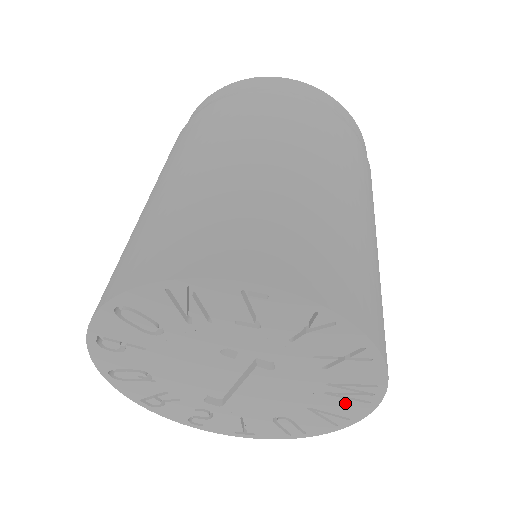
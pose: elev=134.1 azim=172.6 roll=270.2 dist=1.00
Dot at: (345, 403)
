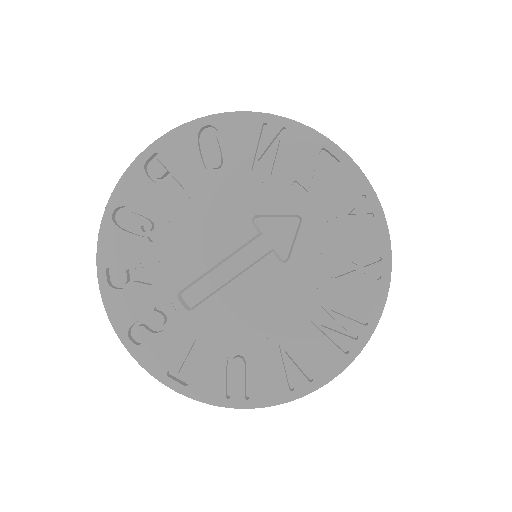
Dot at: (322, 346)
